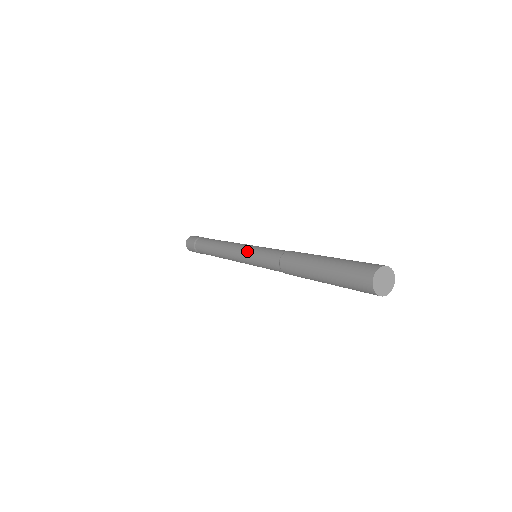
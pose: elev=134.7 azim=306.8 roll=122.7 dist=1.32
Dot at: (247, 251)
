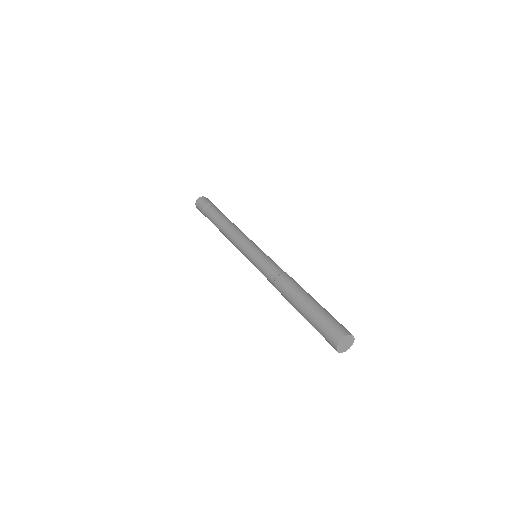
Dot at: (251, 250)
